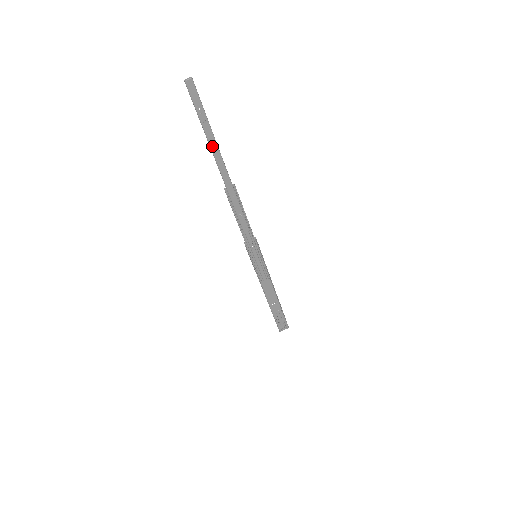
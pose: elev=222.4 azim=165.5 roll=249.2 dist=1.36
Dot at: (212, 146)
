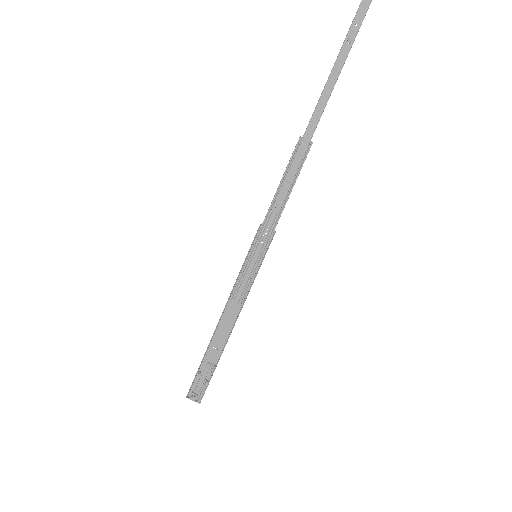
Dot at: (332, 75)
